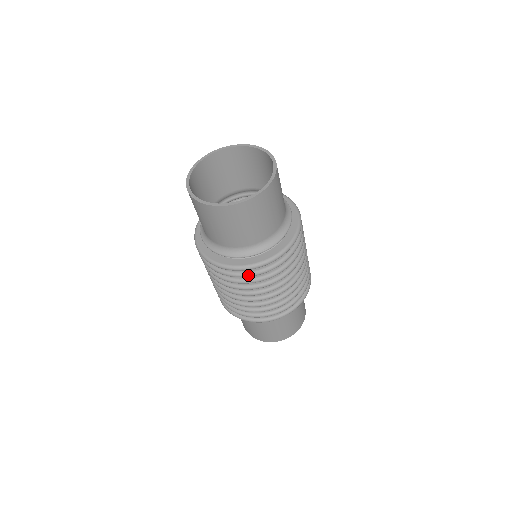
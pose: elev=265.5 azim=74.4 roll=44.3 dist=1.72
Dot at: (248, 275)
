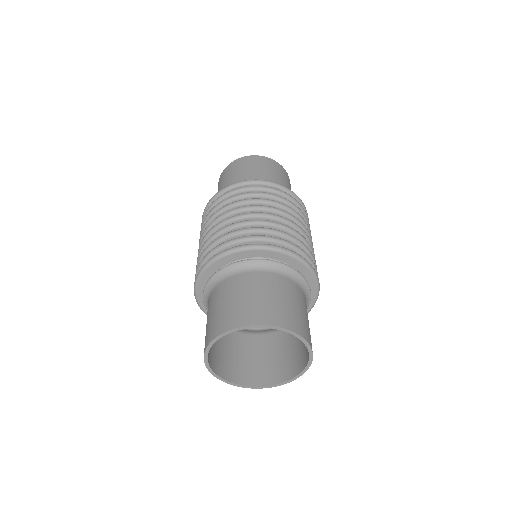
Dot at: occluded
